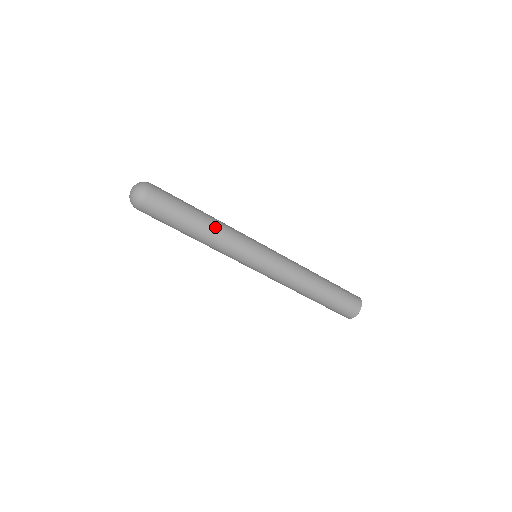
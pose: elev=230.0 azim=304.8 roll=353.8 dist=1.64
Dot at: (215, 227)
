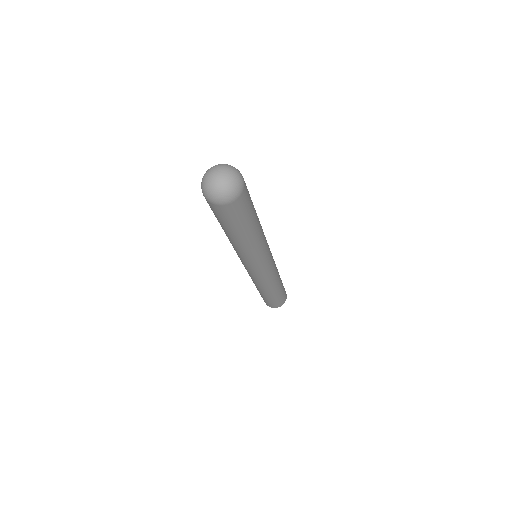
Dot at: (261, 227)
